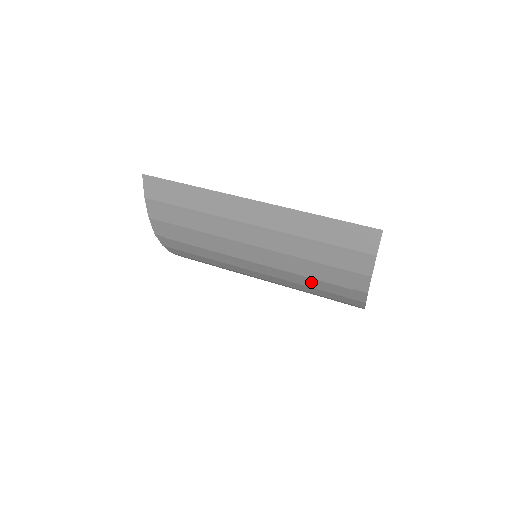
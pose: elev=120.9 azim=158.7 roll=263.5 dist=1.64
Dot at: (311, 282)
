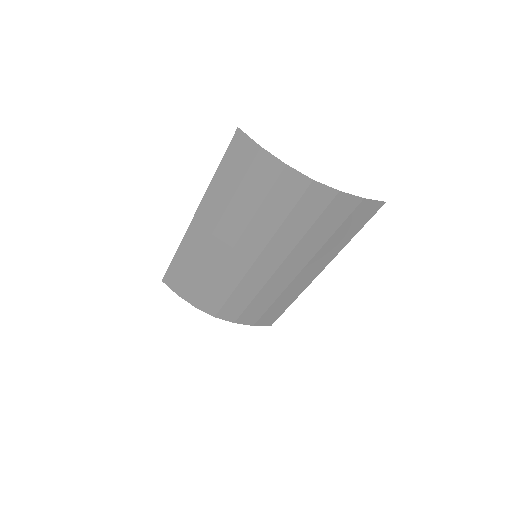
Dot at: (294, 227)
